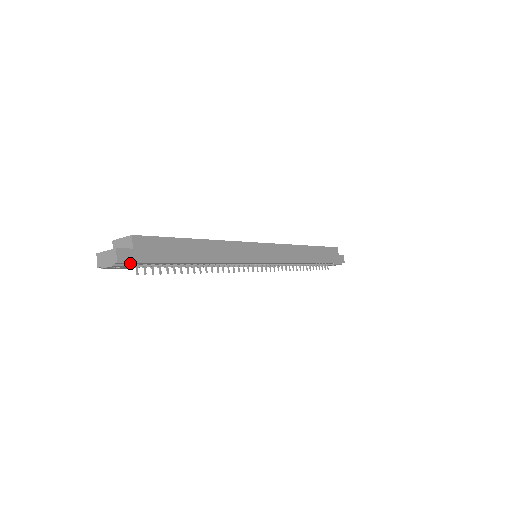
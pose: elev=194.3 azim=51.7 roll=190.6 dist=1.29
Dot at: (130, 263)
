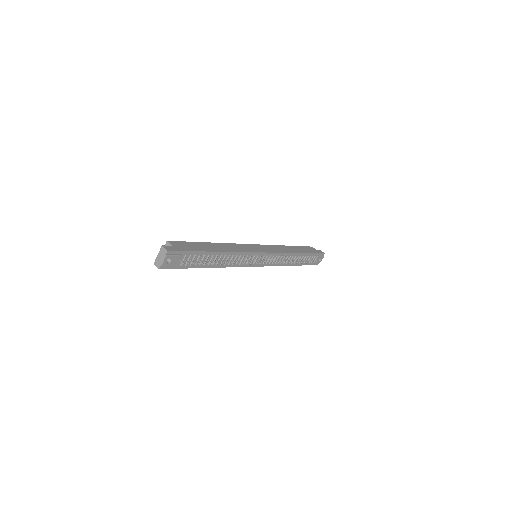
Dot at: (175, 253)
